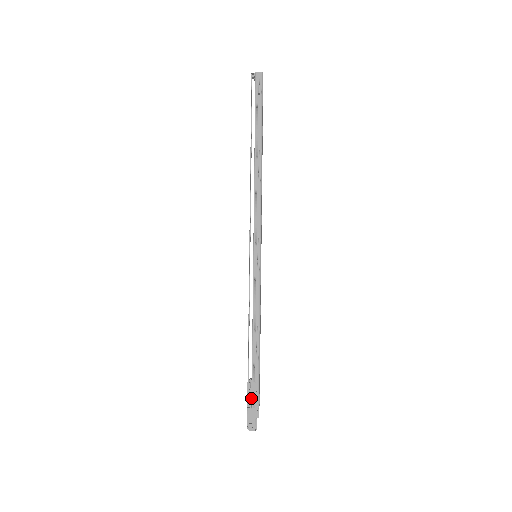
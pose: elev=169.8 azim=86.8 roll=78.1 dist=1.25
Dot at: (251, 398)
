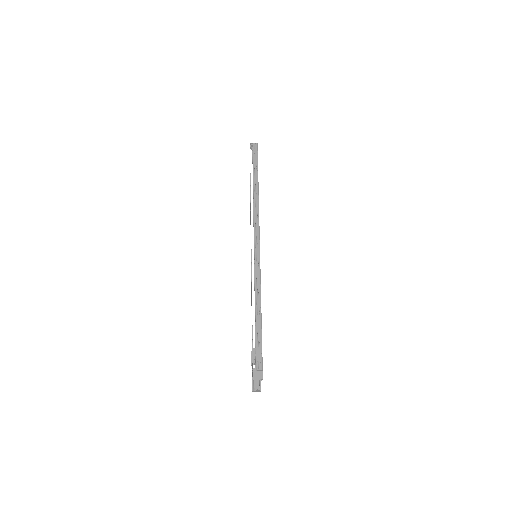
Dot at: (256, 362)
